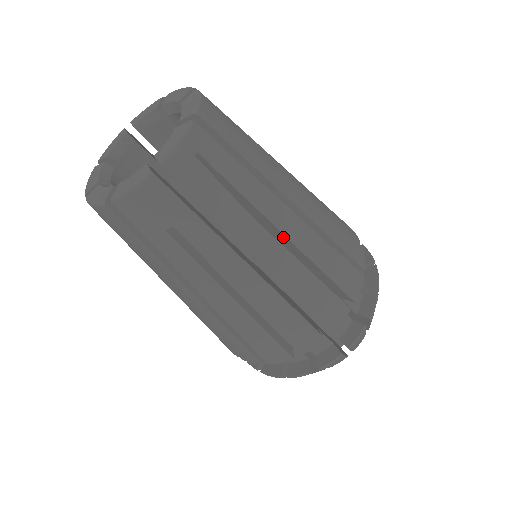
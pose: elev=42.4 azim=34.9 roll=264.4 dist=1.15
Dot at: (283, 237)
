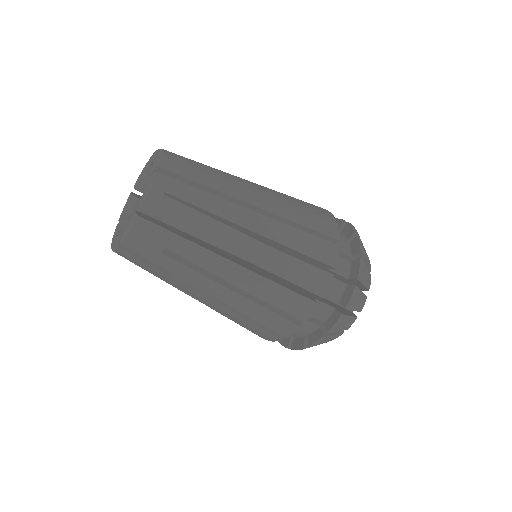
Dot at: (253, 233)
